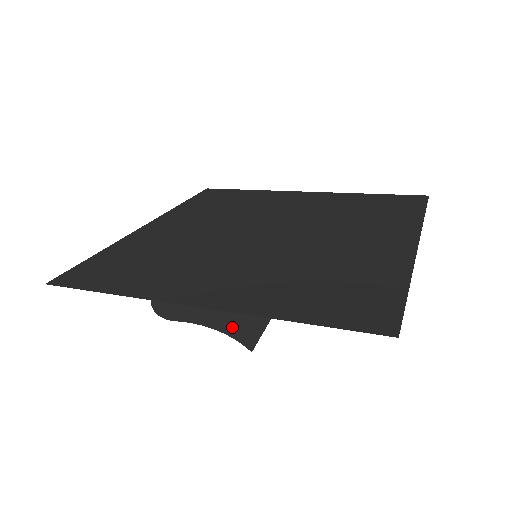
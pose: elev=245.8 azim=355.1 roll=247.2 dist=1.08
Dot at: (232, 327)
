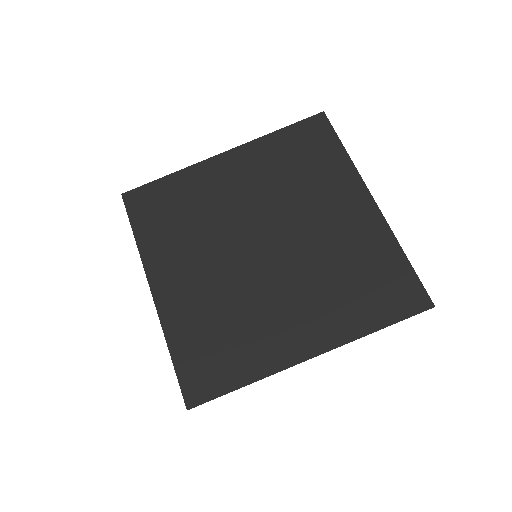
Dot at: occluded
